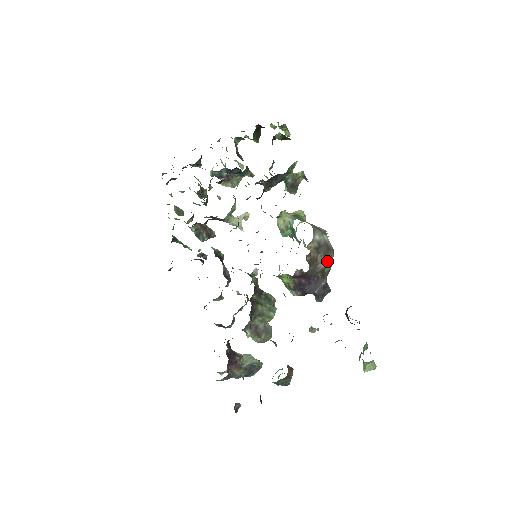
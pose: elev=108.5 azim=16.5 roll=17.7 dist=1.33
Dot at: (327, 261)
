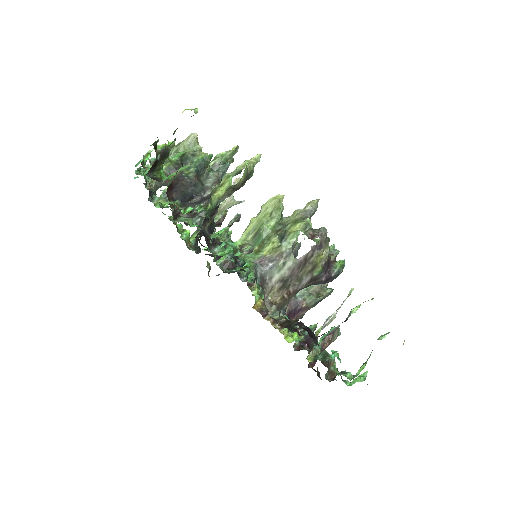
Dot at: (310, 271)
